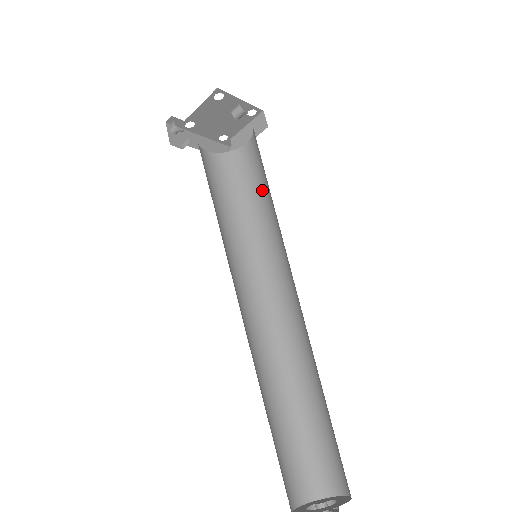
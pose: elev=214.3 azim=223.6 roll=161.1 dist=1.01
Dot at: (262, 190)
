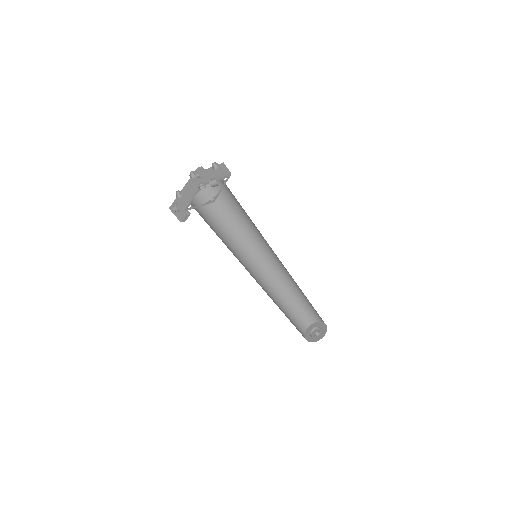
Dot at: (240, 211)
